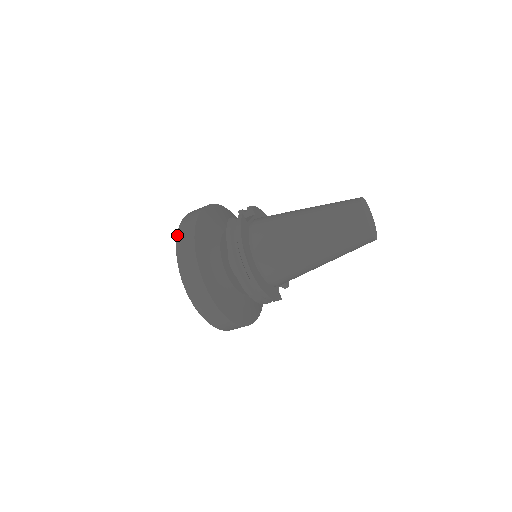
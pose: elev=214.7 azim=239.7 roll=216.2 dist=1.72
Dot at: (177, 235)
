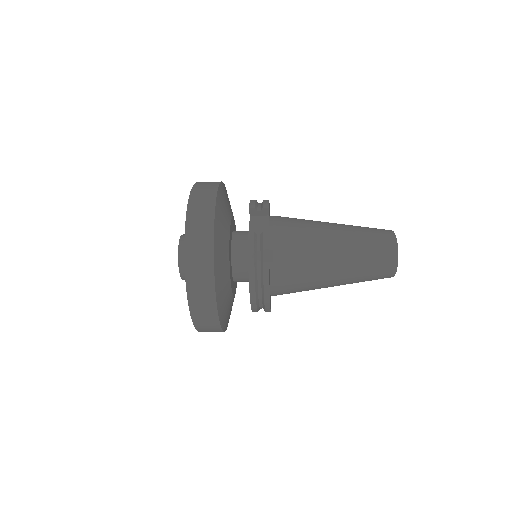
Dot at: (186, 252)
